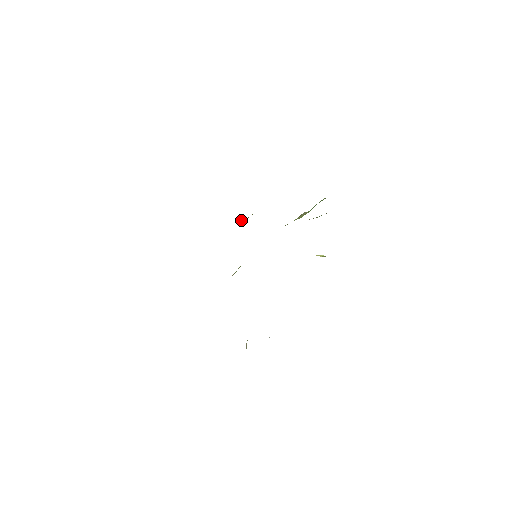
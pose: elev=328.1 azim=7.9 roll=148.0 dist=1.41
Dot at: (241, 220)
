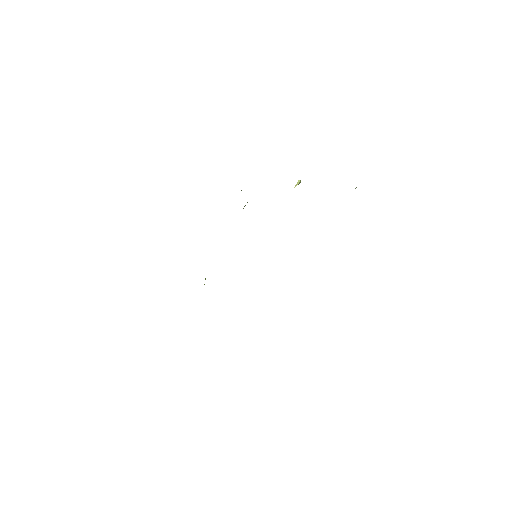
Dot at: occluded
